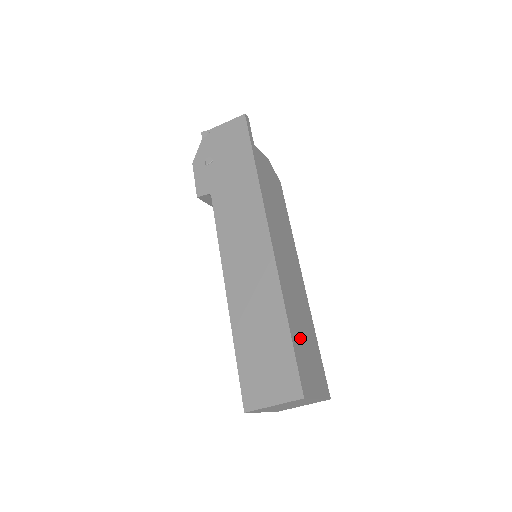
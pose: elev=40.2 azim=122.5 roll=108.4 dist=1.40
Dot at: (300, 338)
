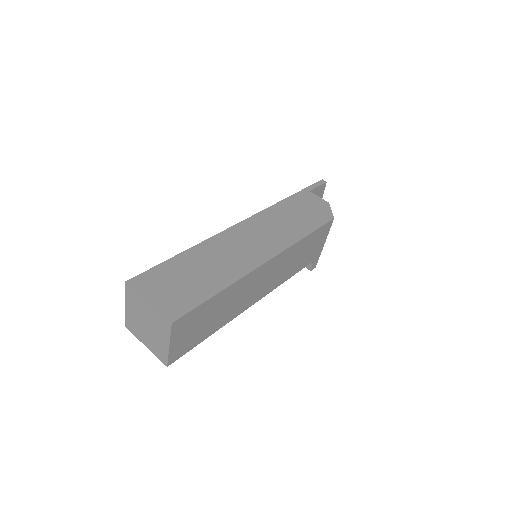
Dot at: (187, 268)
